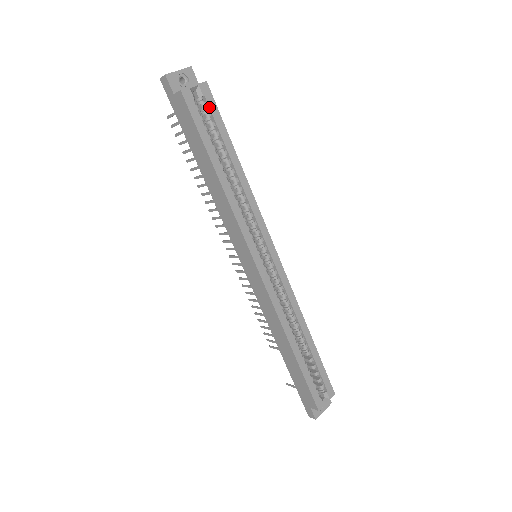
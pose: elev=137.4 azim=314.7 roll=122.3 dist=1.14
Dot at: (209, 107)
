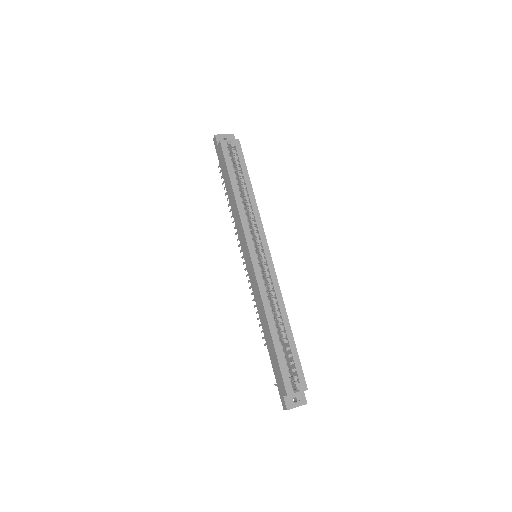
Dot at: (237, 153)
